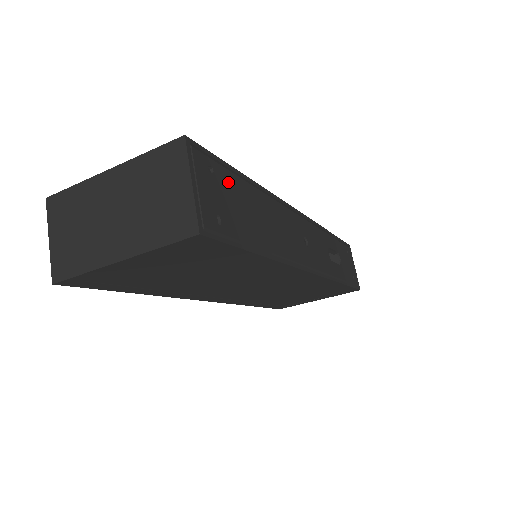
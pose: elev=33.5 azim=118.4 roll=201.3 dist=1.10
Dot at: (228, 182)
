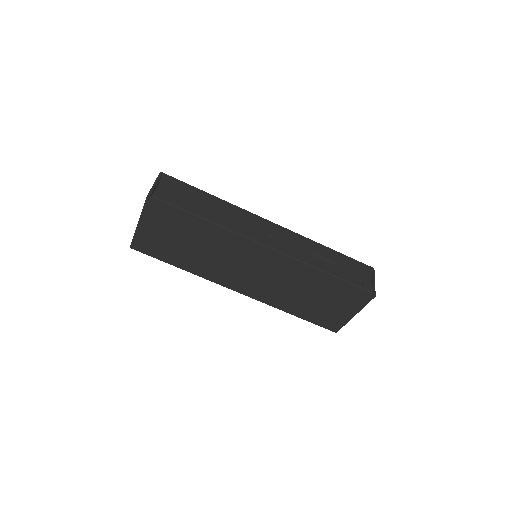
Dot at: (186, 190)
